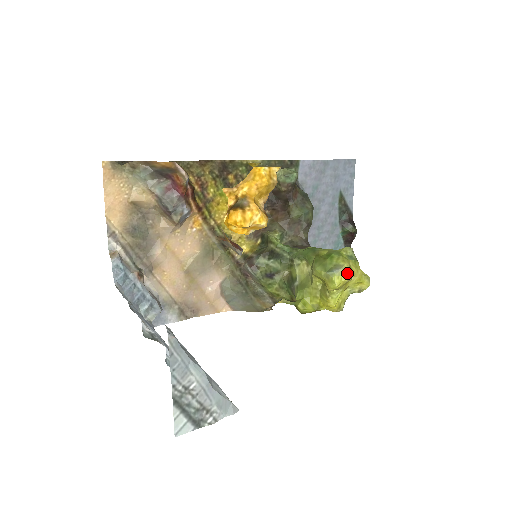
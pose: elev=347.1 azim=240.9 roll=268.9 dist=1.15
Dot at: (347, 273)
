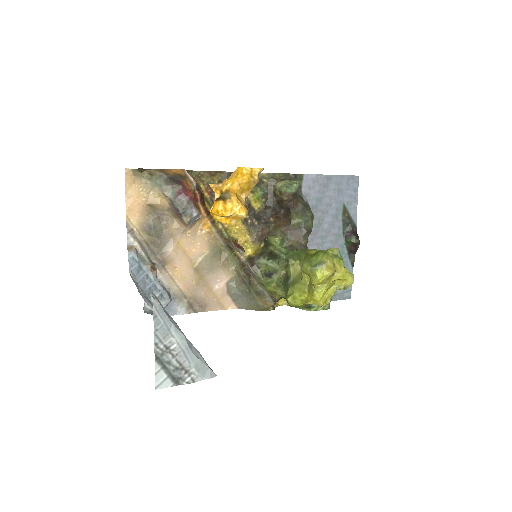
Dot at: (329, 268)
